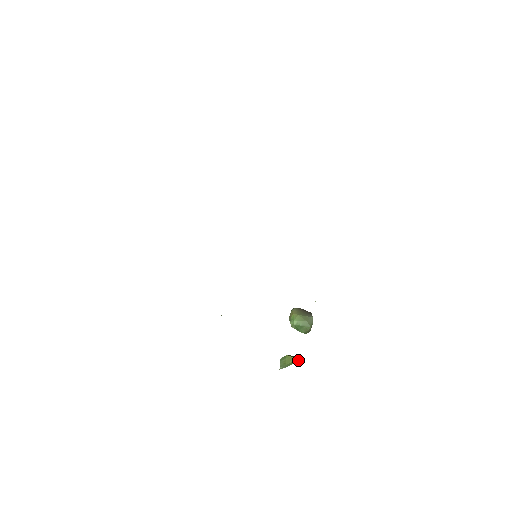
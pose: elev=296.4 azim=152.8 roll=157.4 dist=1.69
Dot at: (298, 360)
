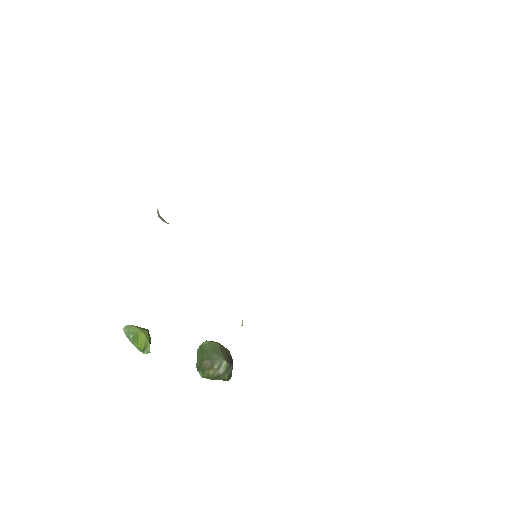
Dot at: (148, 350)
